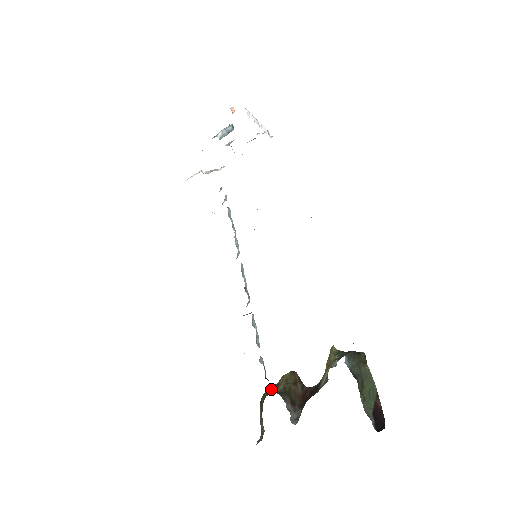
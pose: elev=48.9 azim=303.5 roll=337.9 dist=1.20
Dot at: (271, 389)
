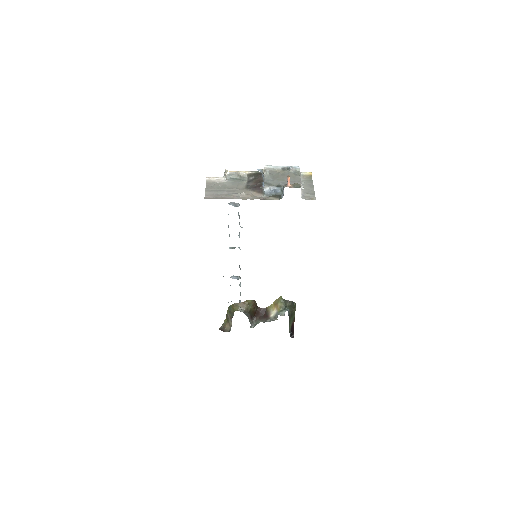
Dot at: (238, 305)
